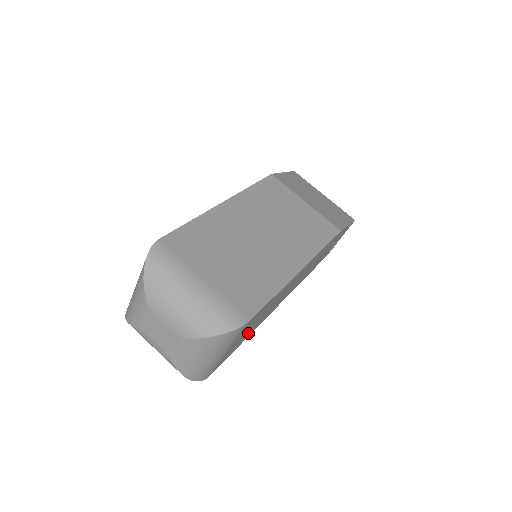
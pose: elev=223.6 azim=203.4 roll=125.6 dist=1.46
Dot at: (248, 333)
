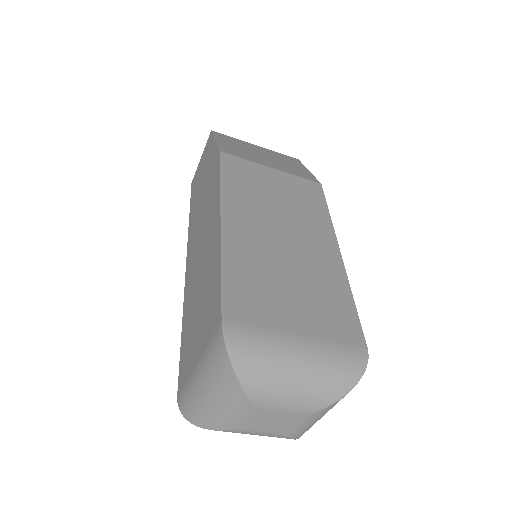
Dot at: occluded
